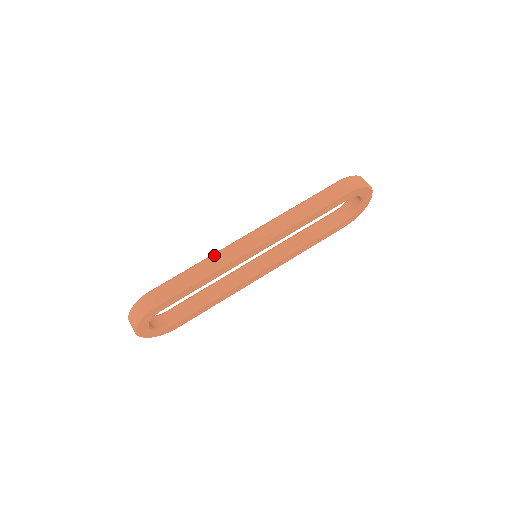
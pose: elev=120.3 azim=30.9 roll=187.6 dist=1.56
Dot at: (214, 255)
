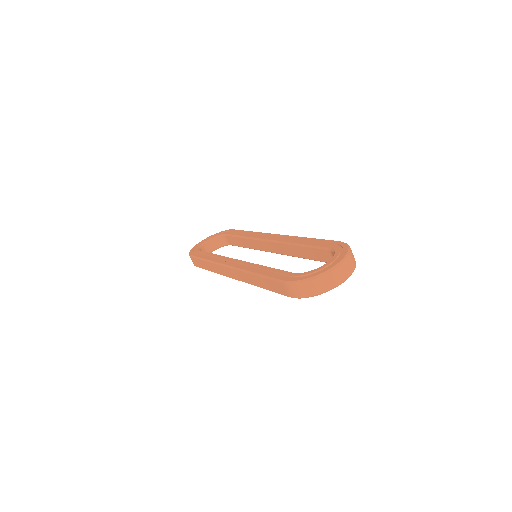
Dot at: (213, 264)
